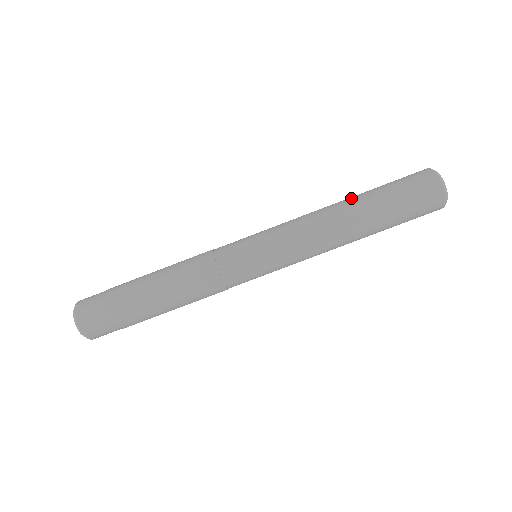
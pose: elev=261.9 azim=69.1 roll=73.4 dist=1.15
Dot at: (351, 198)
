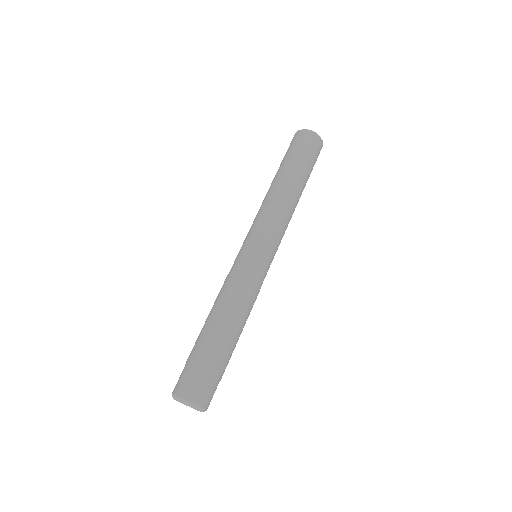
Dot at: (272, 181)
